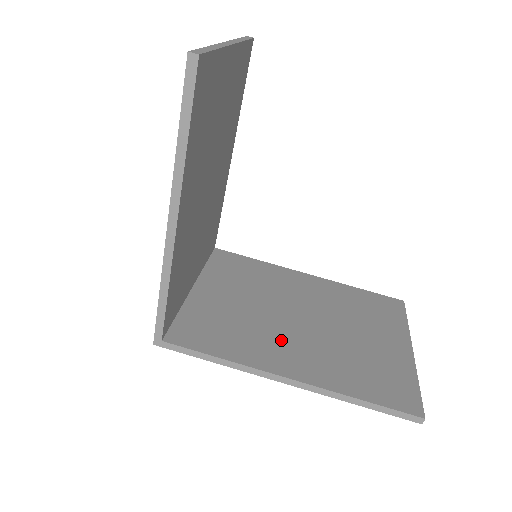
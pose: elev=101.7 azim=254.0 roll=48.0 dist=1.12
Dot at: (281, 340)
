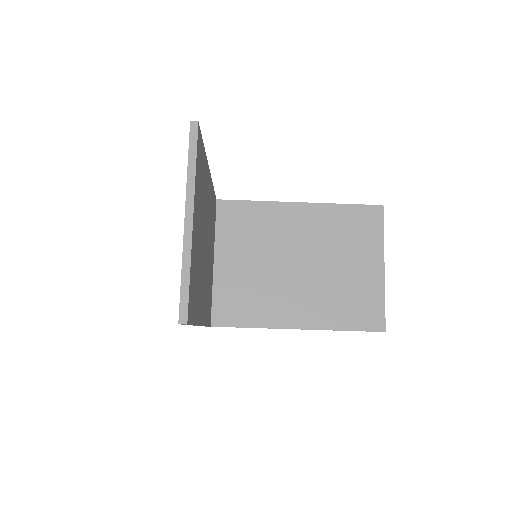
Dot at: (287, 295)
